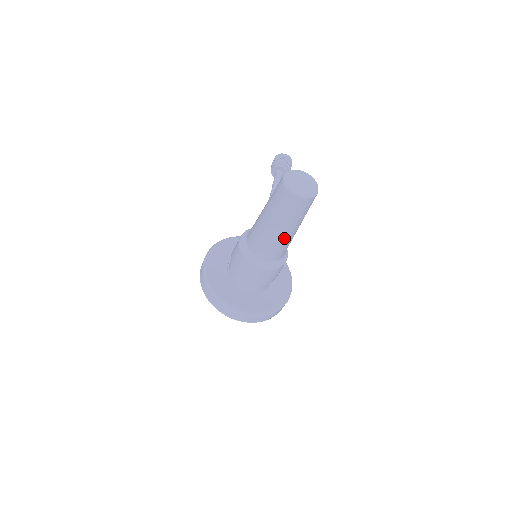
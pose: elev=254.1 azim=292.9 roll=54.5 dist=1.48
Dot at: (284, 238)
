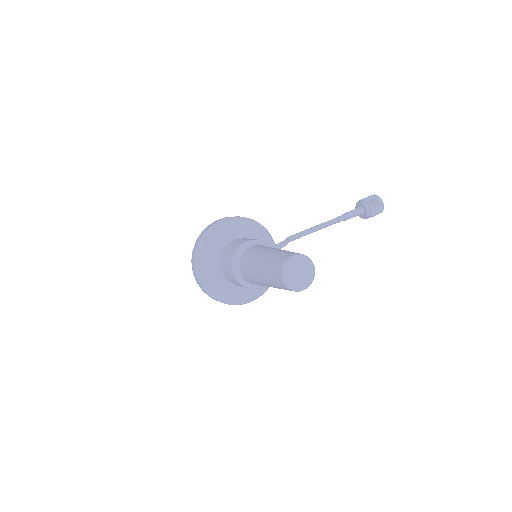
Dot at: (261, 282)
